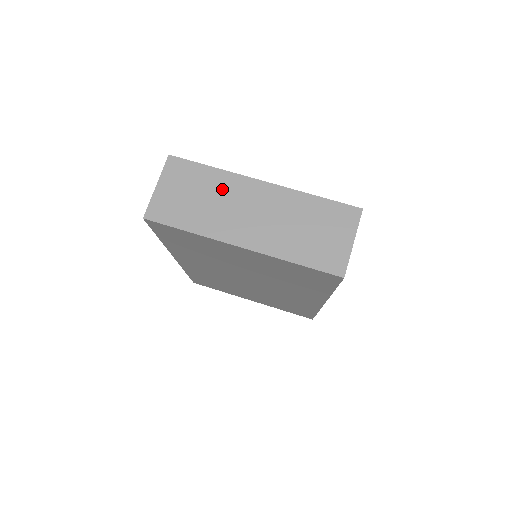
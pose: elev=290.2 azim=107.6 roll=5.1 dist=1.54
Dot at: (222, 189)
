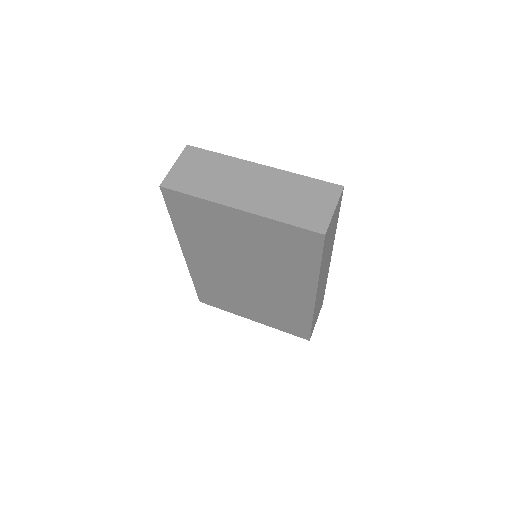
Dot at: (227, 169)
